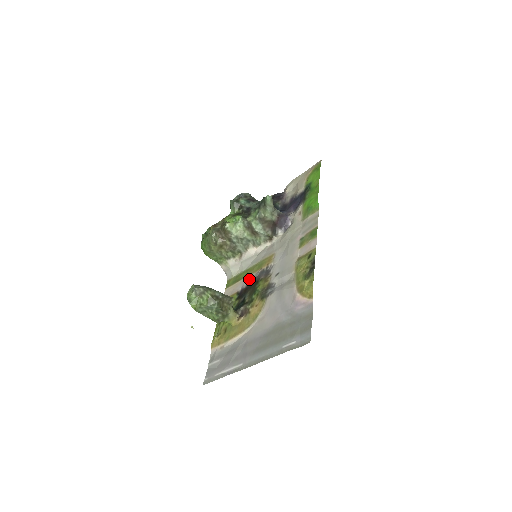
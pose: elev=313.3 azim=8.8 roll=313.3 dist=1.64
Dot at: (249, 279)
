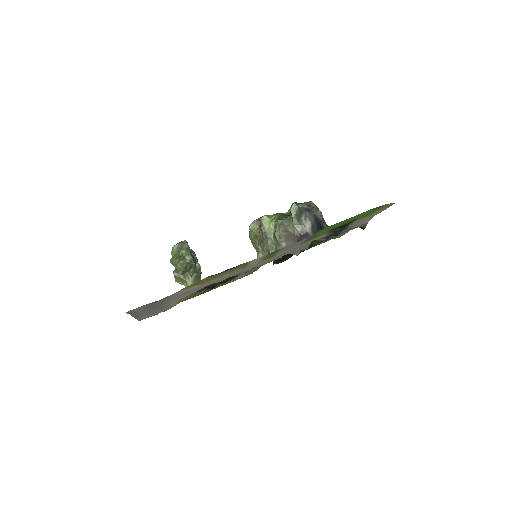
Dot at: occluded
